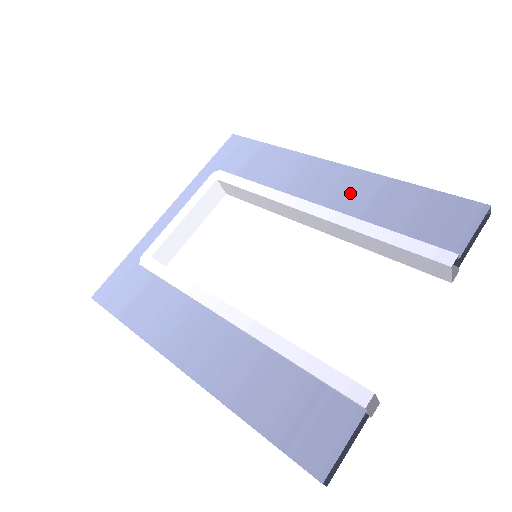
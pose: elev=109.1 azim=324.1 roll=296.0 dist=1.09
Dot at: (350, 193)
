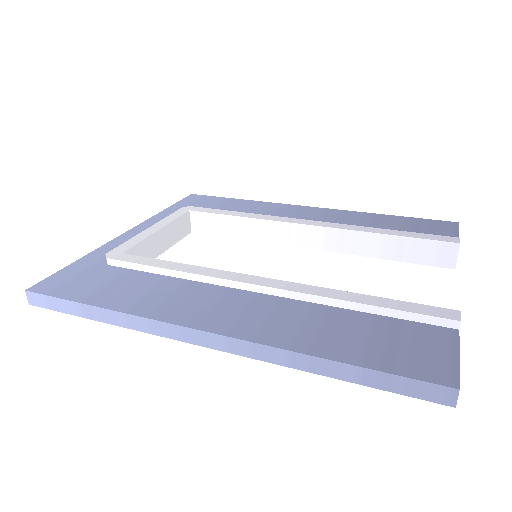
Dot at: (335, 219)
